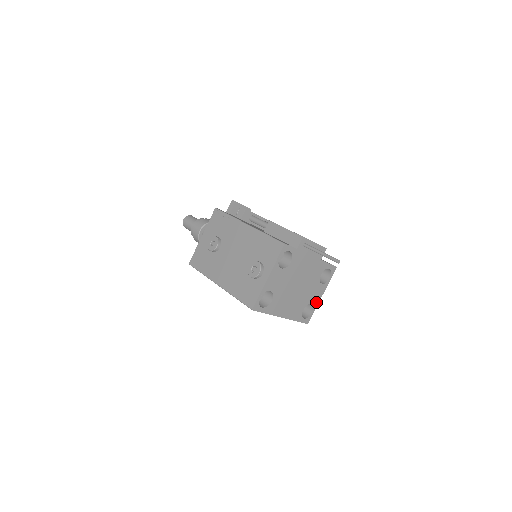
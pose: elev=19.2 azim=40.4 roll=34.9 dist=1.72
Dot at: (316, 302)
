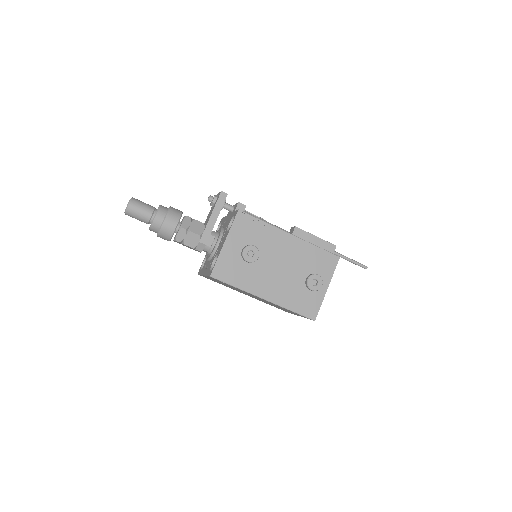
Dot at: occluded
